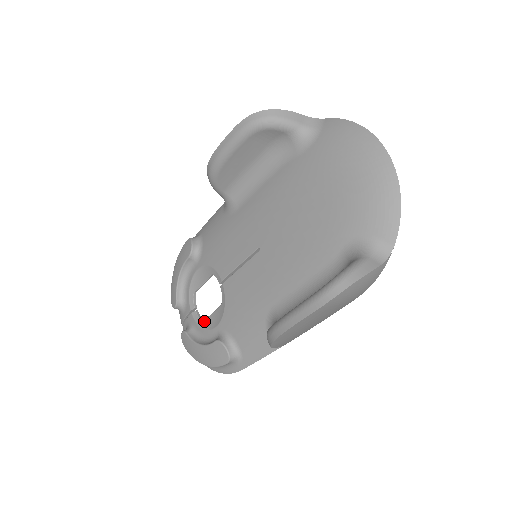
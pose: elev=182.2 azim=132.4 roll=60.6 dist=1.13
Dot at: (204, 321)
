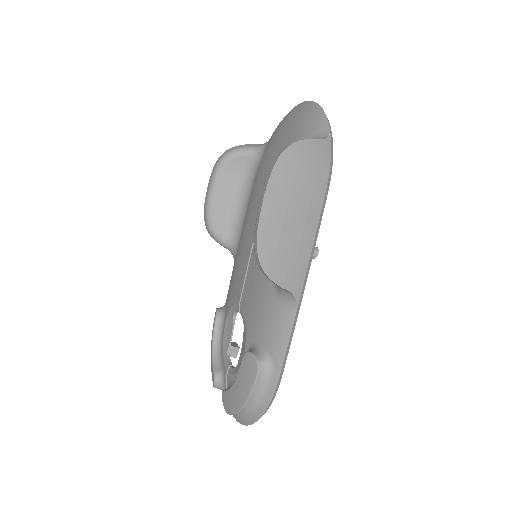
Dot at: (237, 364)
